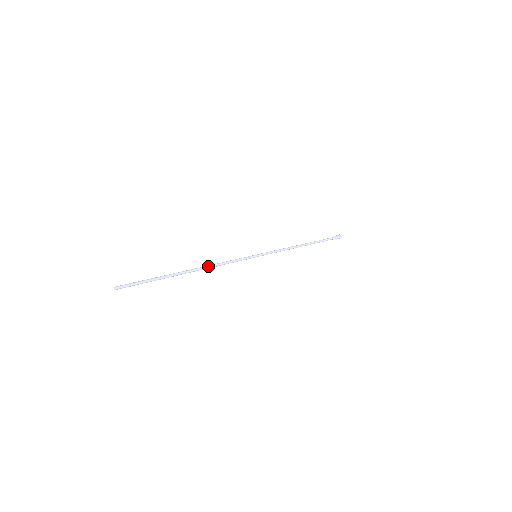
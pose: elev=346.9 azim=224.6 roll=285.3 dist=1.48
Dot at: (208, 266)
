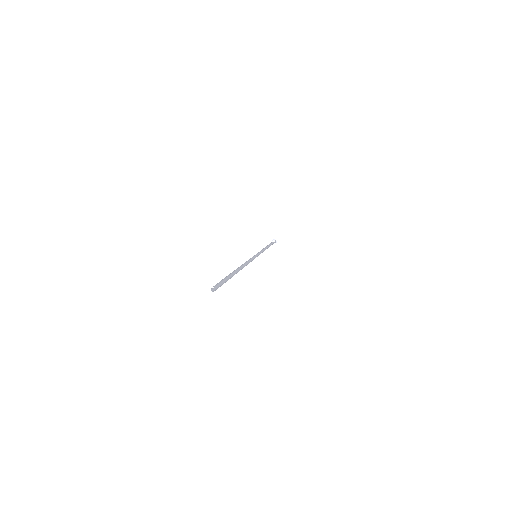
Dot at: (245, 265)
